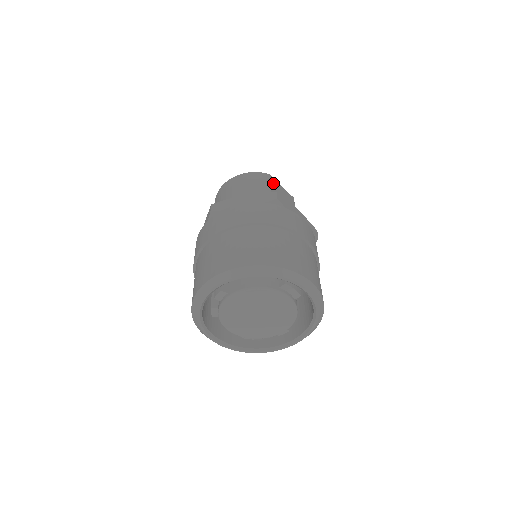
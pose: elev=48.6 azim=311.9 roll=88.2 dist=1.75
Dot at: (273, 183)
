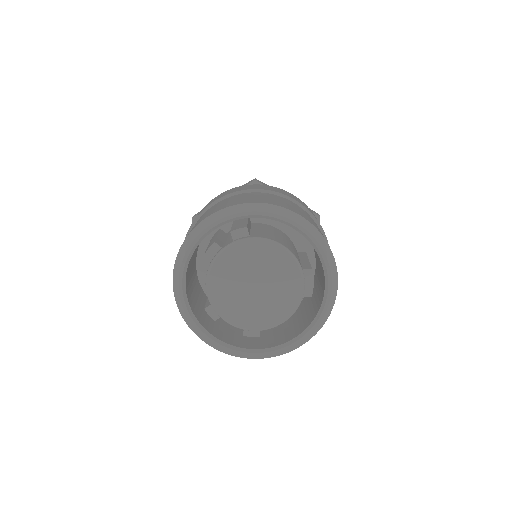
Dot at: occluded
